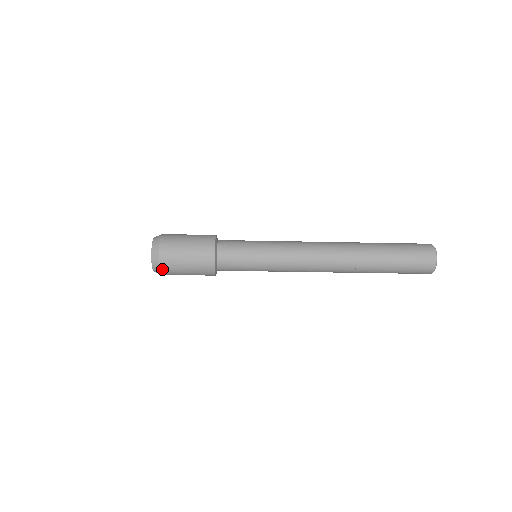
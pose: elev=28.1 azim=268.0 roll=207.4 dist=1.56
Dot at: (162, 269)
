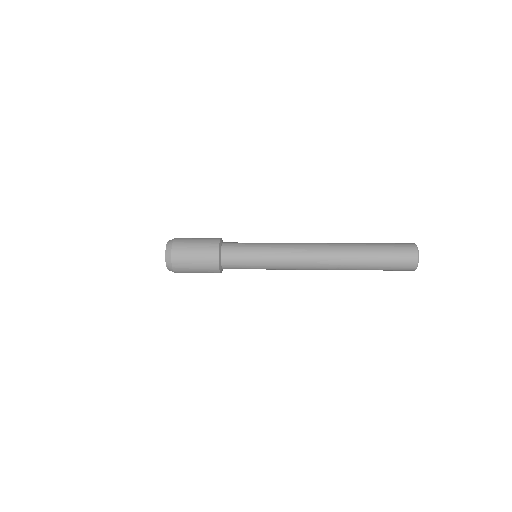
Dot at: (176, 271)
